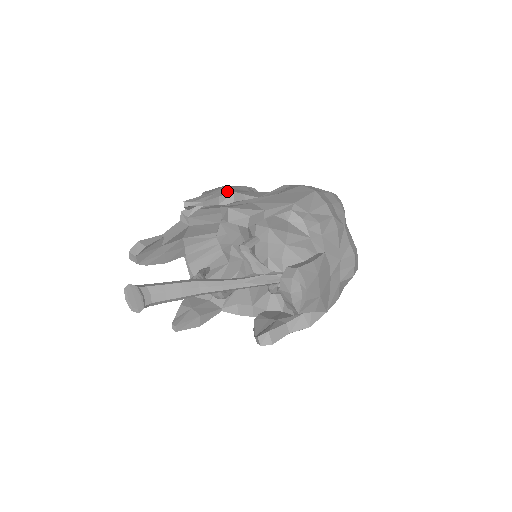
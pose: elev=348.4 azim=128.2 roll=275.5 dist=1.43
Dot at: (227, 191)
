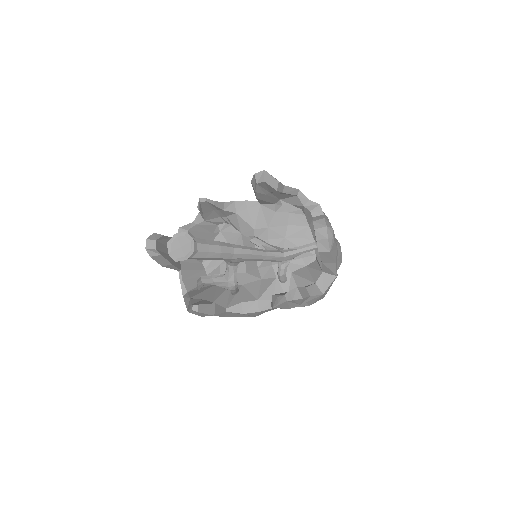
Dot at: occluded
